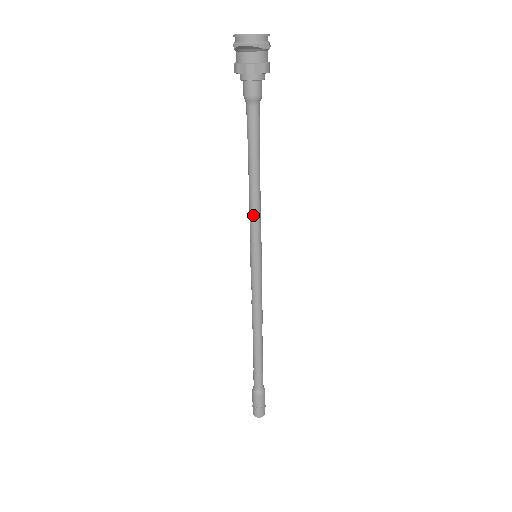
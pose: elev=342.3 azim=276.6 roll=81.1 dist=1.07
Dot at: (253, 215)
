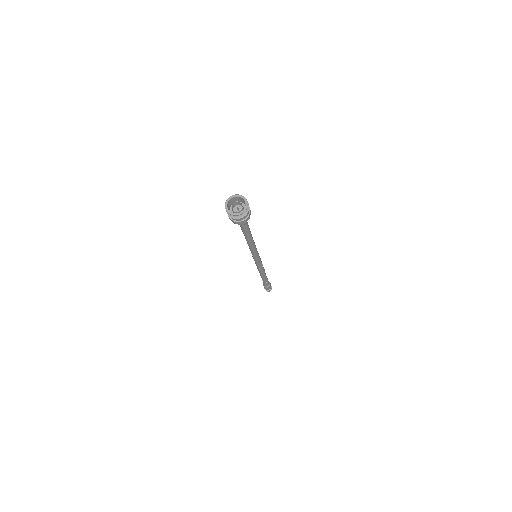
Dot at: (251, 249)
